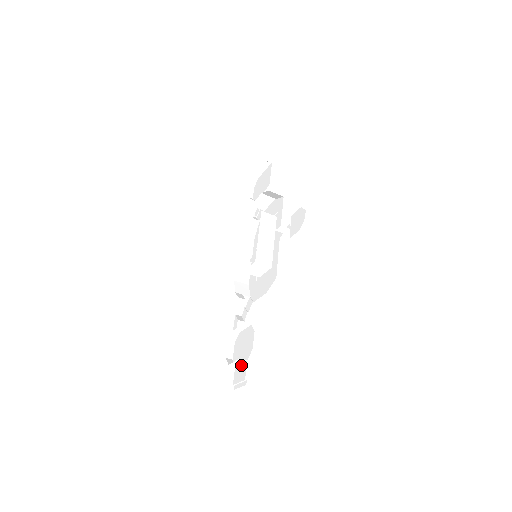
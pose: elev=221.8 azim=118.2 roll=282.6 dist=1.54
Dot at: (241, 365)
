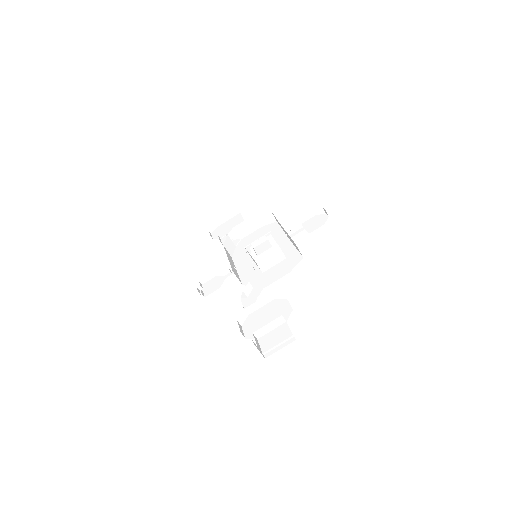
Dot at: (274, 330)
